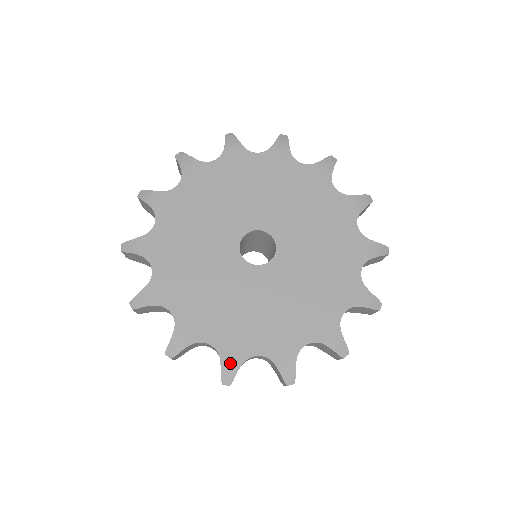
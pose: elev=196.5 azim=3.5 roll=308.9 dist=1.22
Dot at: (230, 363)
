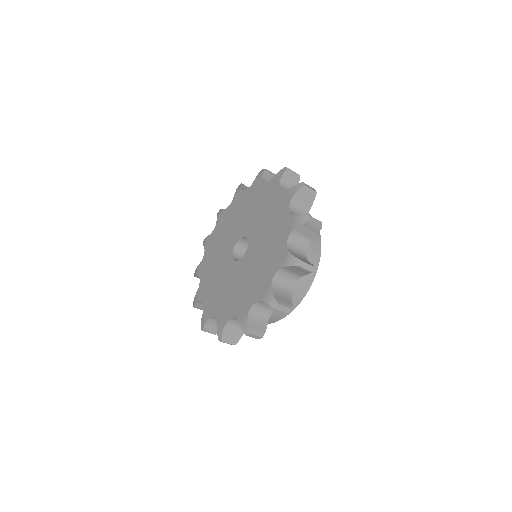
Dot at: (204, 317)
